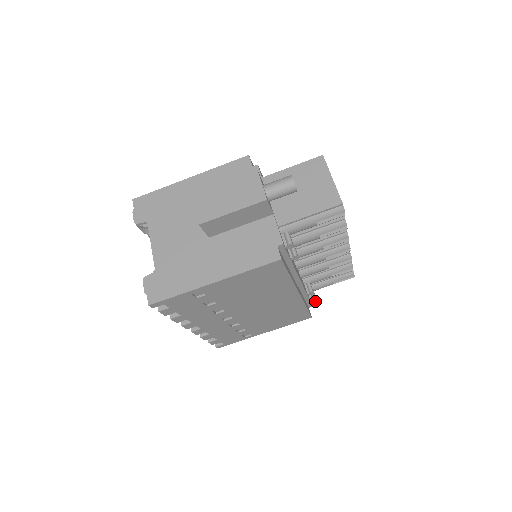
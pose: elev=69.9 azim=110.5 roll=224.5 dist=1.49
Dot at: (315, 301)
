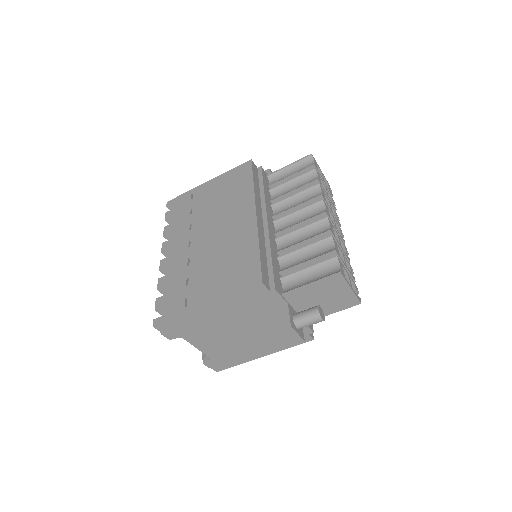
Dot at: occluded
